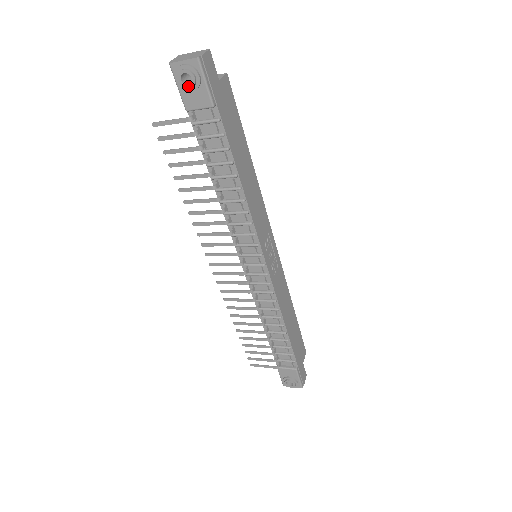
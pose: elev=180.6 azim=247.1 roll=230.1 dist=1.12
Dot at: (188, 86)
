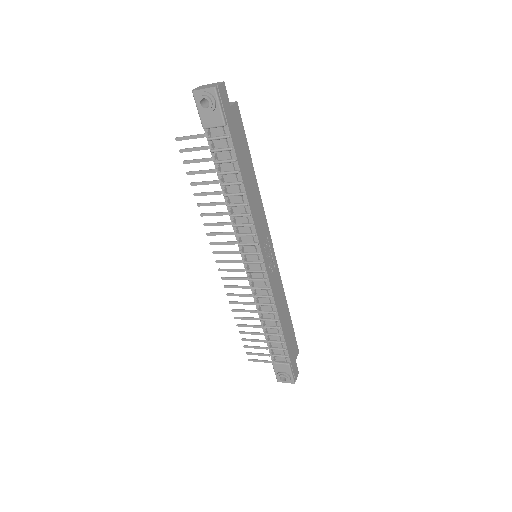
Dot at: (206, 109)
